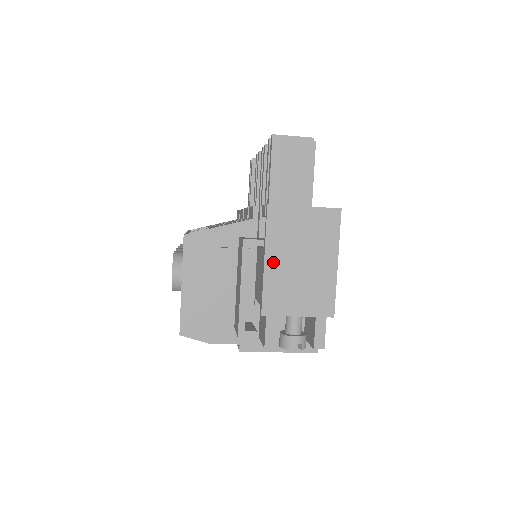
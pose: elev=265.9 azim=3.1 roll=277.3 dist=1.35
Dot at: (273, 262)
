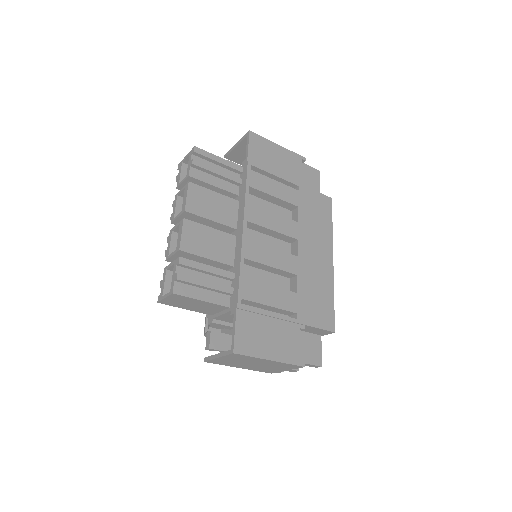
Dot at: (243, 367)
